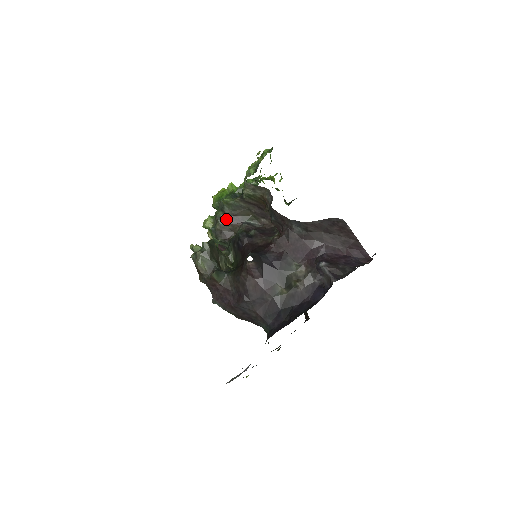
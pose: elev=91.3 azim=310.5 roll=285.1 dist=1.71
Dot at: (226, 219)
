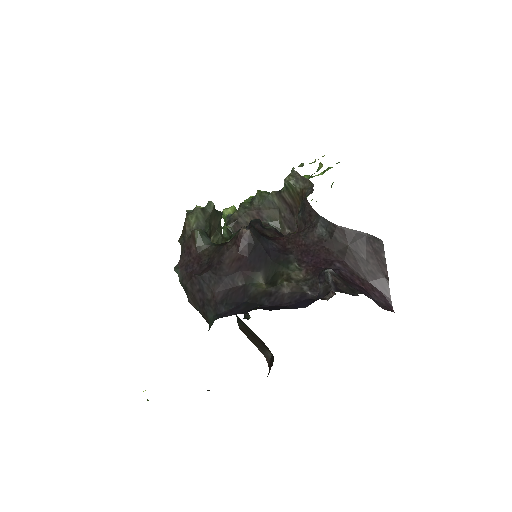
Dot at: (249, 209)
